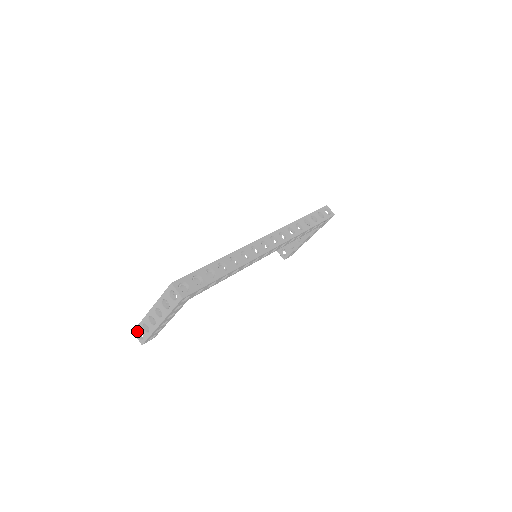
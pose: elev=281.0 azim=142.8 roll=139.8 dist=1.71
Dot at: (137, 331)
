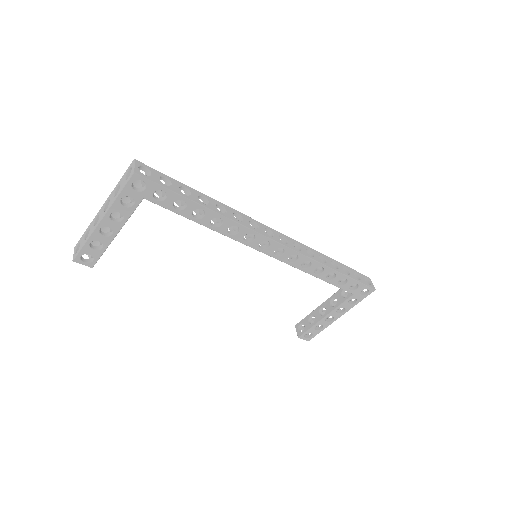
Dot at: (79, 244)
